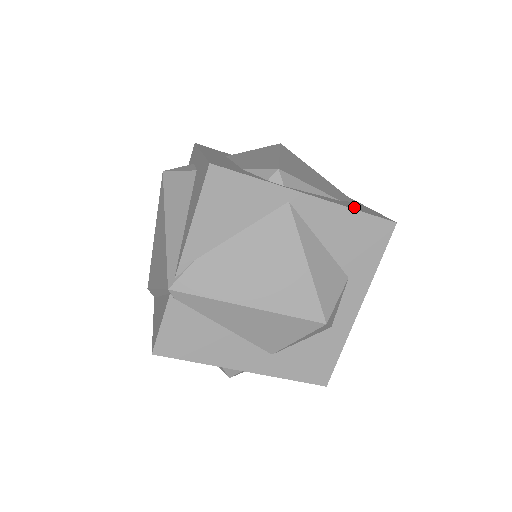
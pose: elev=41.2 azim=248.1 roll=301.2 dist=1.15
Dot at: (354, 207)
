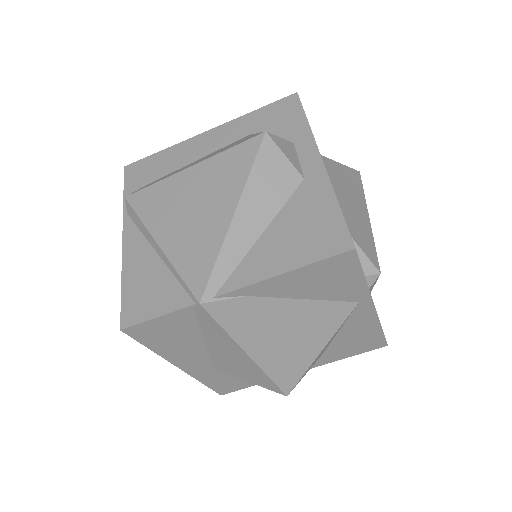
Dot at: occluded
